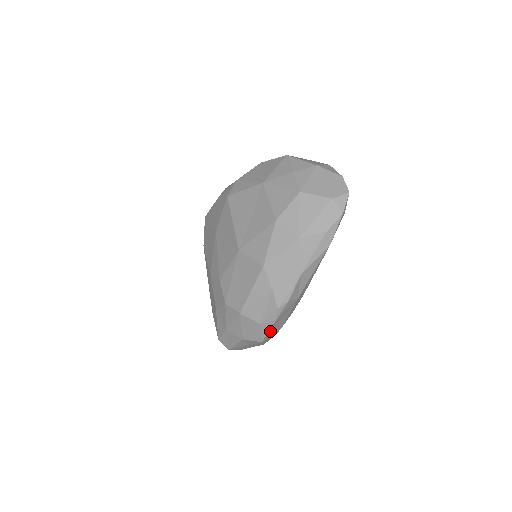
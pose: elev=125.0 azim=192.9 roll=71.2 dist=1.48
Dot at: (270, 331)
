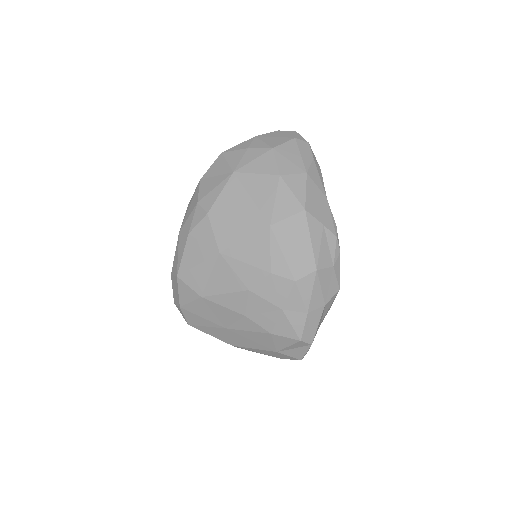
Dot at: (338, 273)
